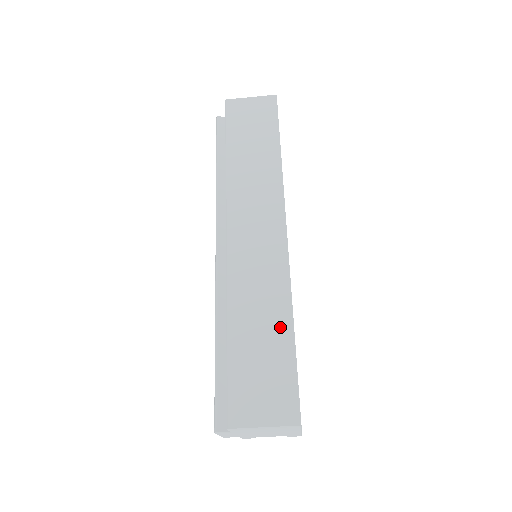
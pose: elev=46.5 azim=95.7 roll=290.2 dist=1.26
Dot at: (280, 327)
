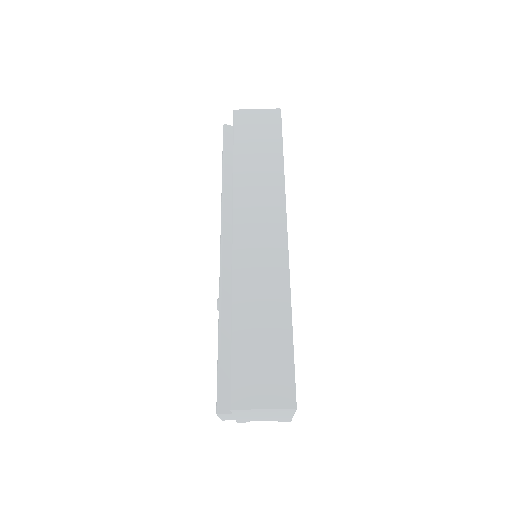
Dot at: (280, 321)
